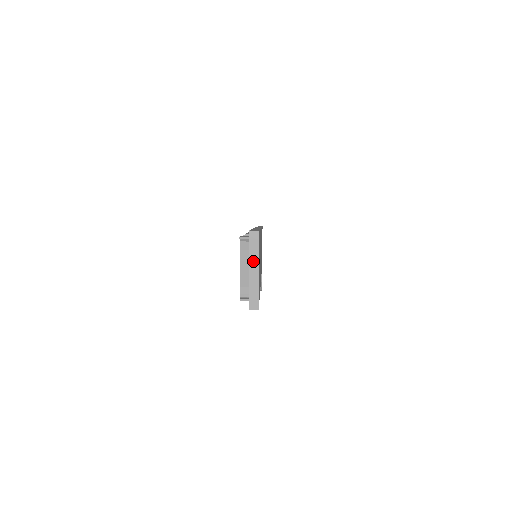
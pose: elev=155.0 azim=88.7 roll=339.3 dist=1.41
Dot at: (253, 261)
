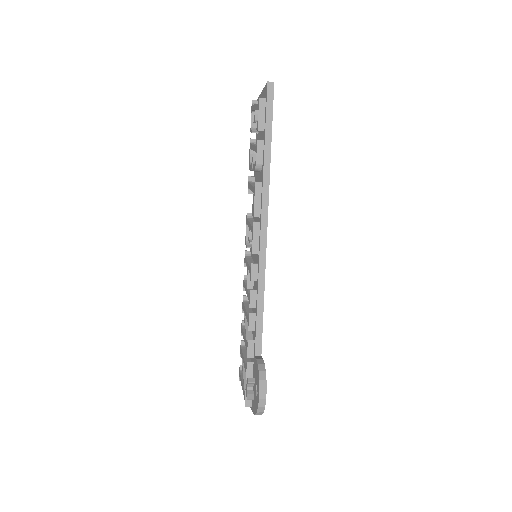
Dot at: occluded
